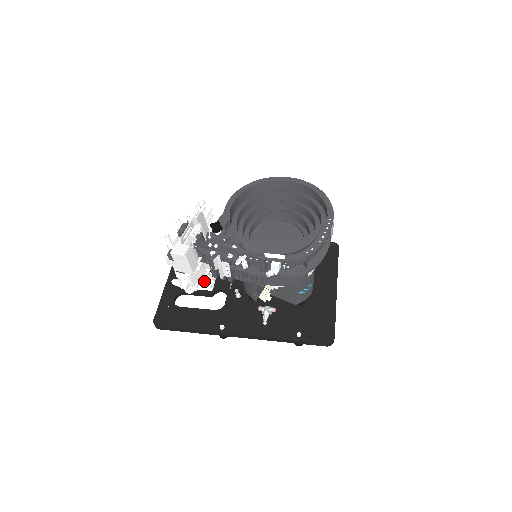
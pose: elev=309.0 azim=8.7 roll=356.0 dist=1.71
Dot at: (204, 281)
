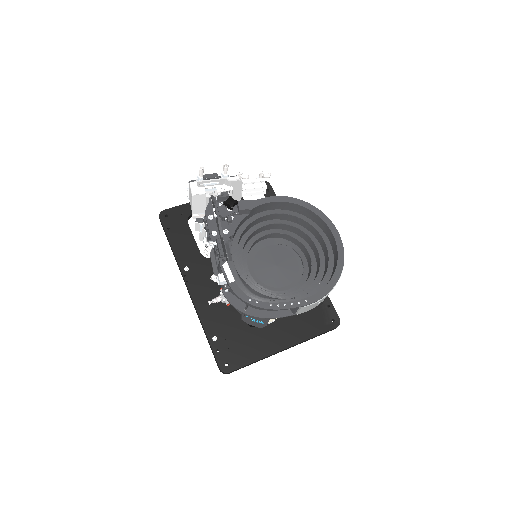
Dot at: occluded
